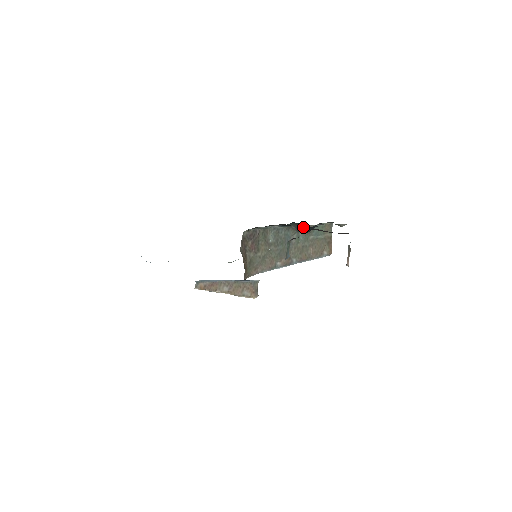
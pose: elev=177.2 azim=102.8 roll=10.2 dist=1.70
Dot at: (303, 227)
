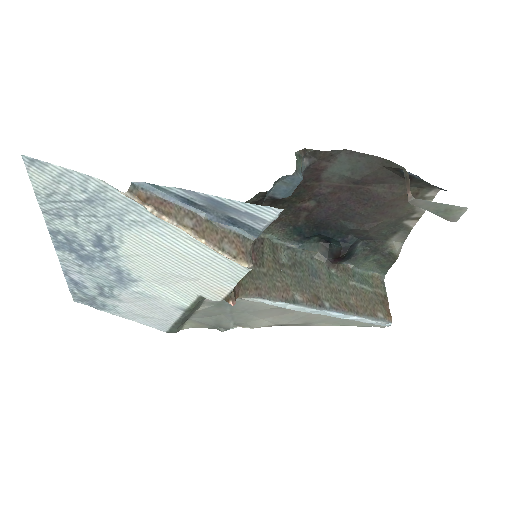
Dot at: (334, 247)
